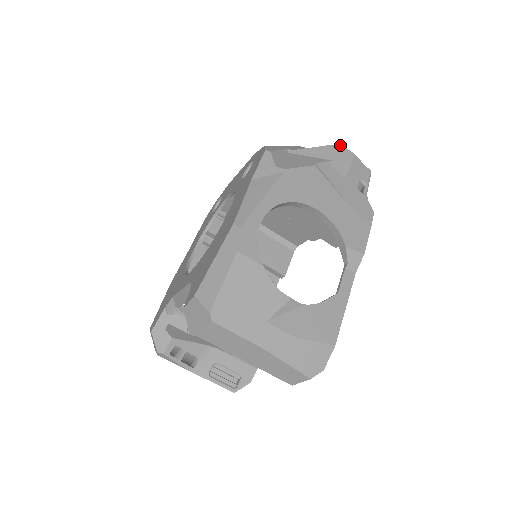
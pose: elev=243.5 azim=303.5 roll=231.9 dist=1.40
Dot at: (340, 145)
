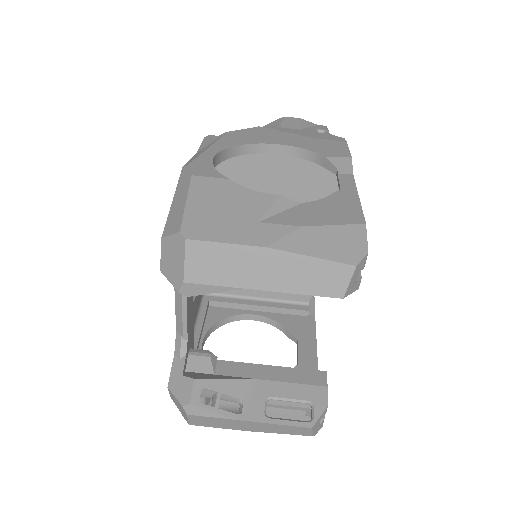
Dot at: (281, 118)
